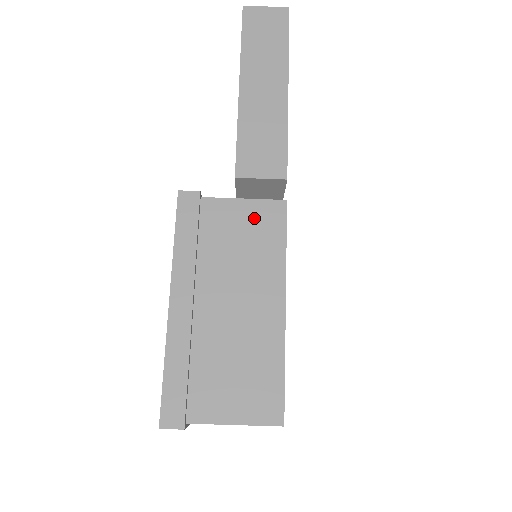
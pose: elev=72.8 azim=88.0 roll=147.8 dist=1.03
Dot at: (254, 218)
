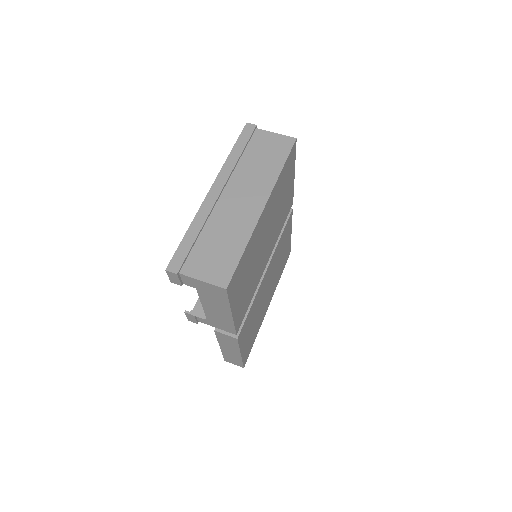
Dot at: occluded
